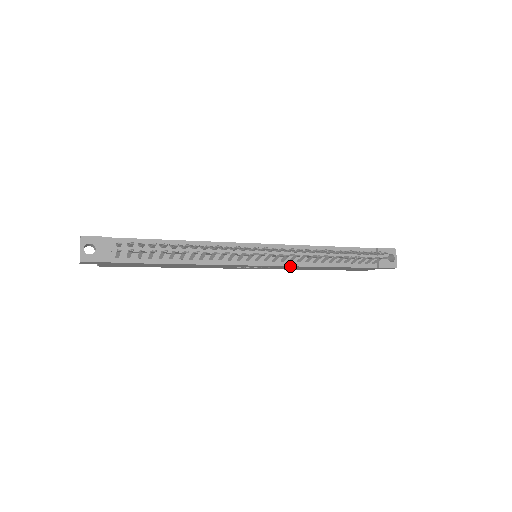
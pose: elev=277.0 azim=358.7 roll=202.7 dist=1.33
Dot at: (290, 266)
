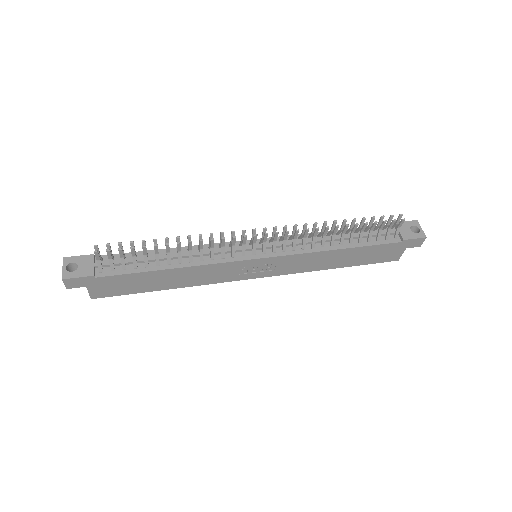
Dot at: (295, 255)
